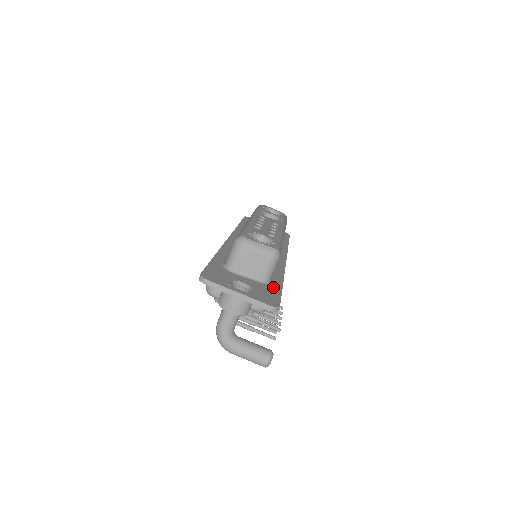
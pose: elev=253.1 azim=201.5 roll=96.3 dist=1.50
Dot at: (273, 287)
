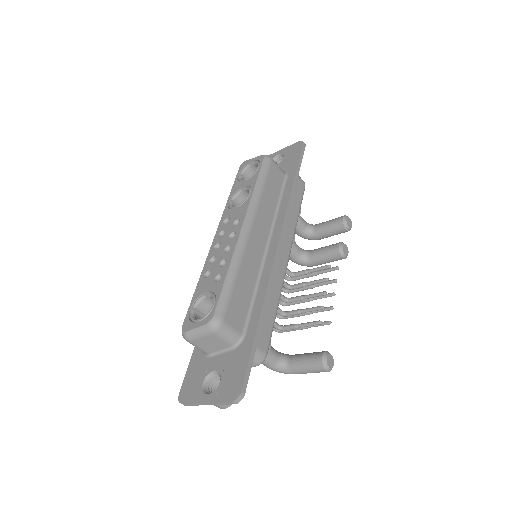
Dot at: (244, 346)
